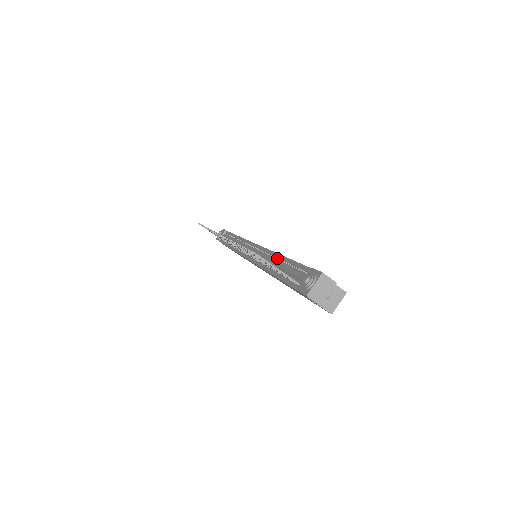
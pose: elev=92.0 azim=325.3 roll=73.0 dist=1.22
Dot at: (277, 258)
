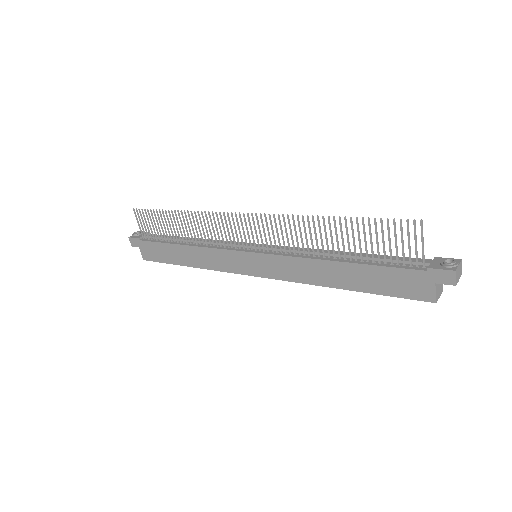
Dot at: occluded
